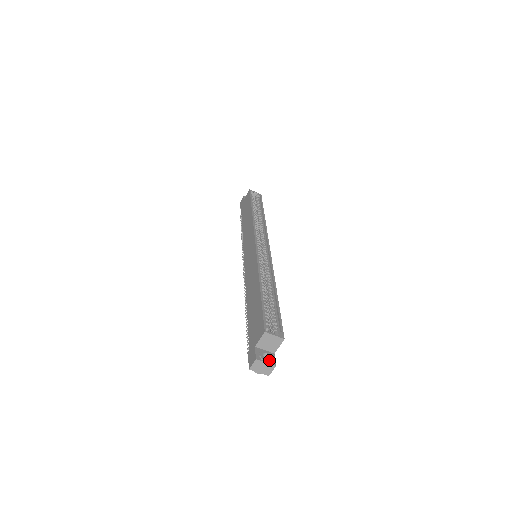
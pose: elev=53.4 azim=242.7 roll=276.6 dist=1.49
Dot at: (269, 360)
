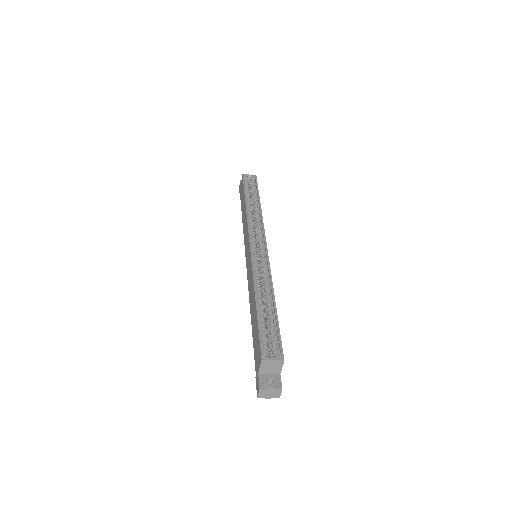
Dot at: (274, 385)
